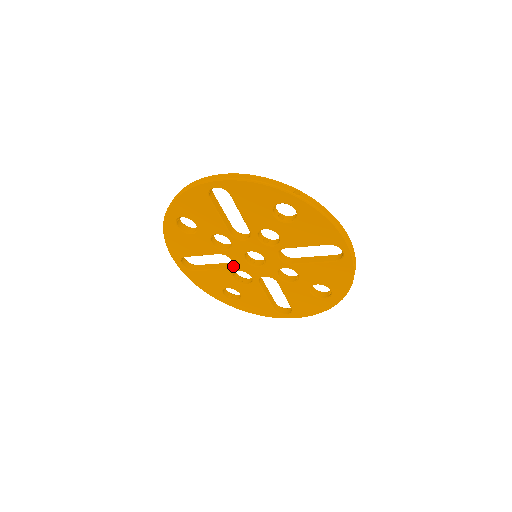
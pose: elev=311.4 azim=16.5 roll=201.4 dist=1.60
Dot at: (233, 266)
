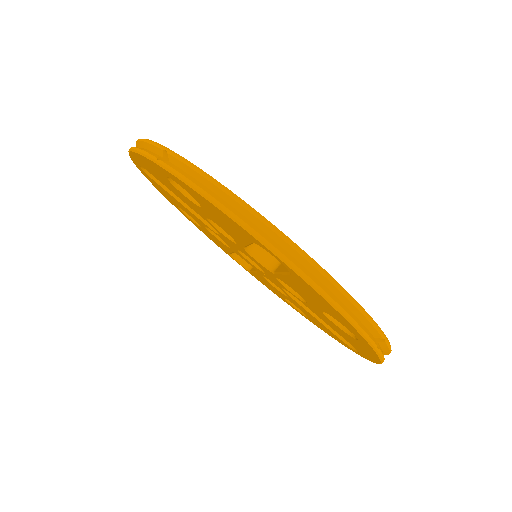
Dot at: (255, 269)
